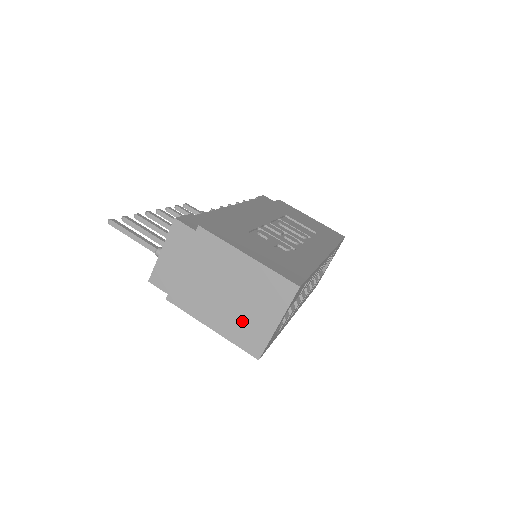
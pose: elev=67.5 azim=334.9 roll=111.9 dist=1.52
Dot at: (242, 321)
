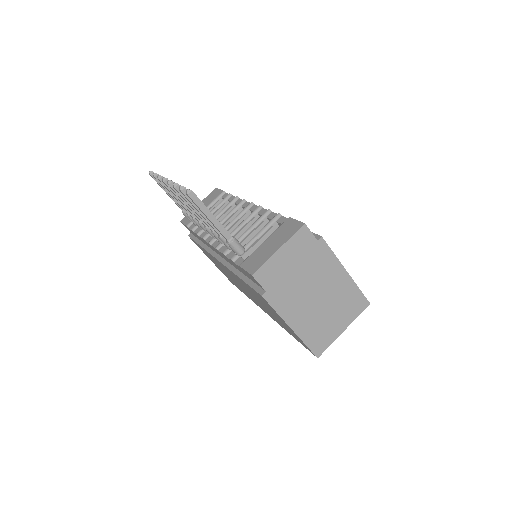
Dot at: (320, 325)
